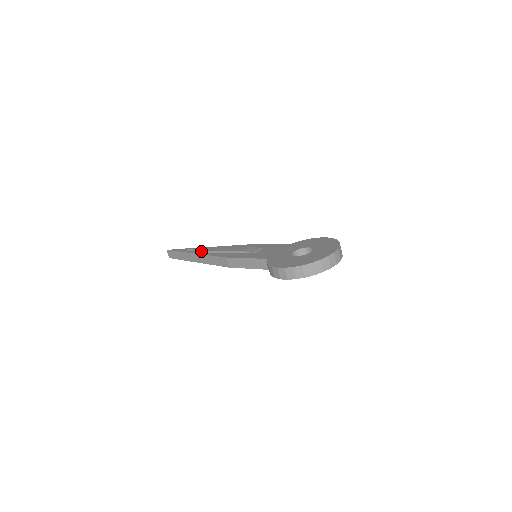
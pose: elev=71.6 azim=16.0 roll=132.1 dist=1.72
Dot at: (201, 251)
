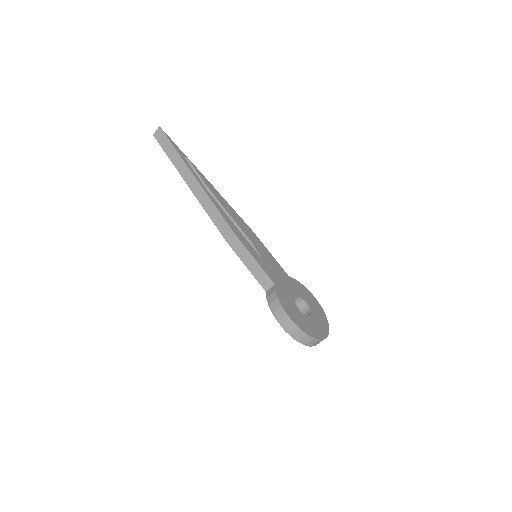
Dot at: (206, 186)
